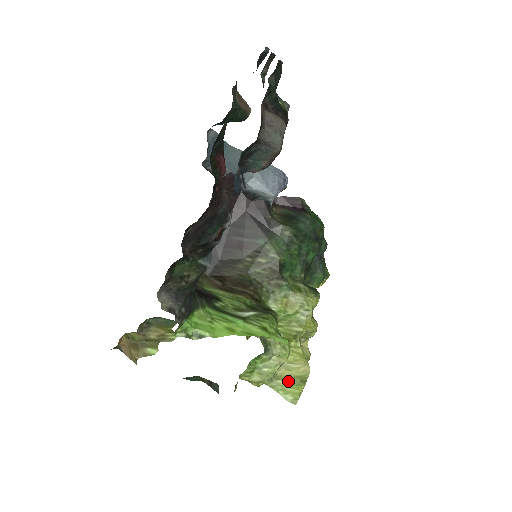
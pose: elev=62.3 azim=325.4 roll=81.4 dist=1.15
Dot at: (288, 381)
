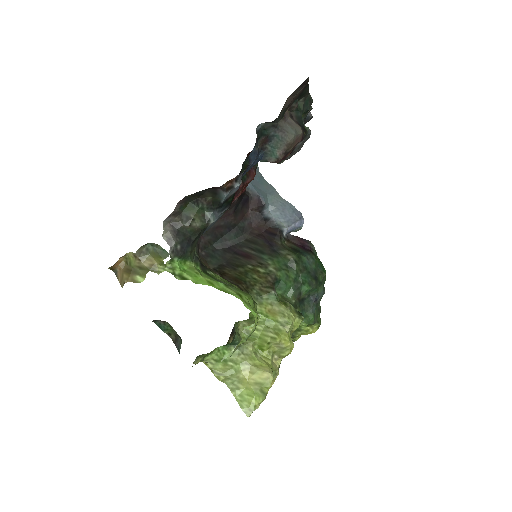
Dot at: (248, 387)
